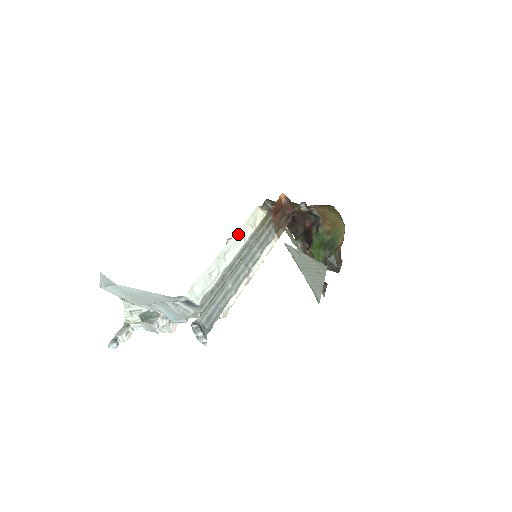
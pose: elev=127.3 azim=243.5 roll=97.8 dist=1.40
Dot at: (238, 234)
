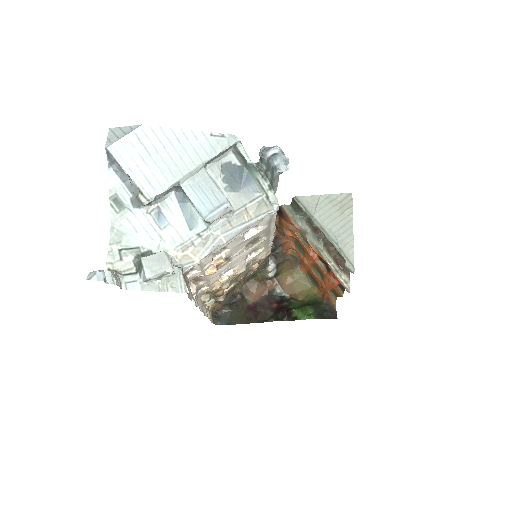
Dot at: occluded
